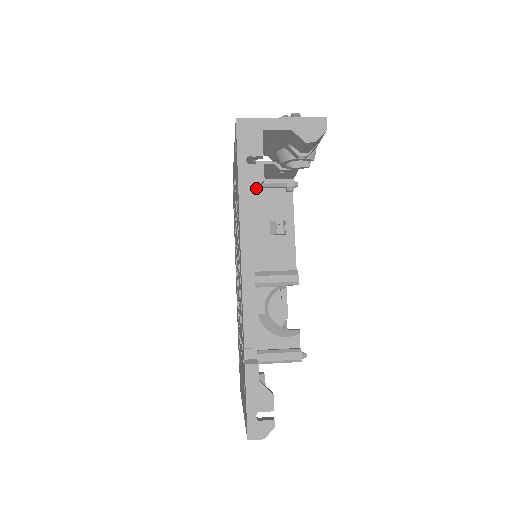
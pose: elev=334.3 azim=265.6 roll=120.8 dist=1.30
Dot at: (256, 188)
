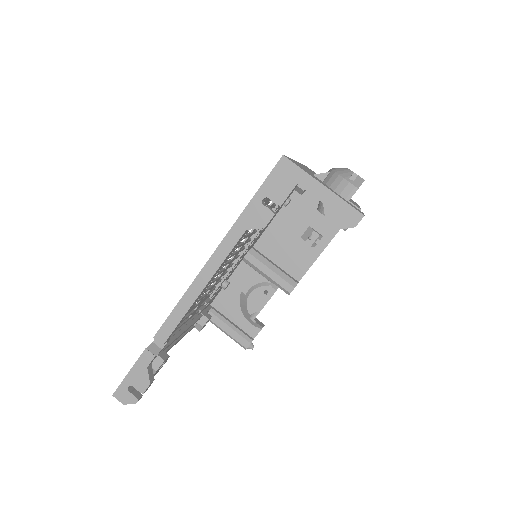
Dot at: (253, 228)
